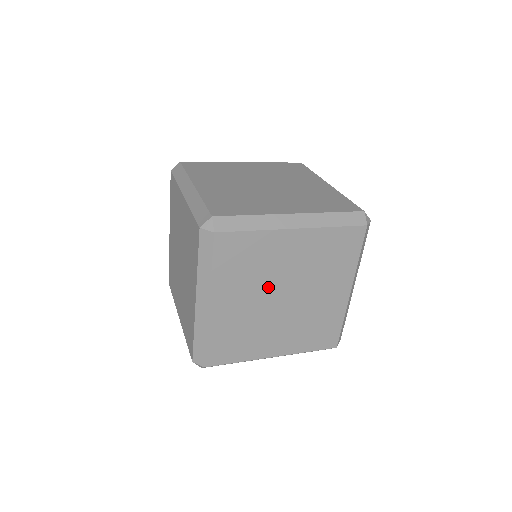
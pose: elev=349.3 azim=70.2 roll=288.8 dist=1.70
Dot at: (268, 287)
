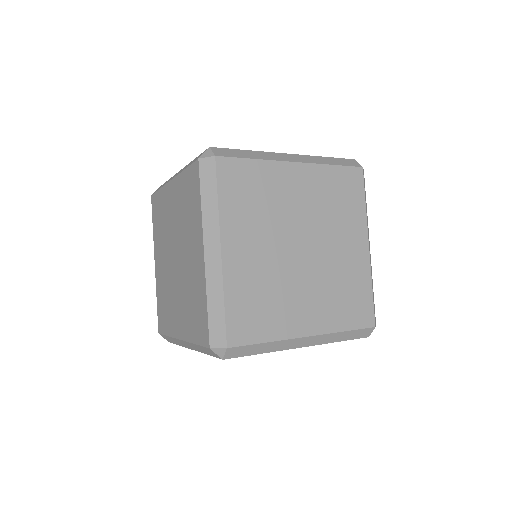
Dot at: (282, 232)
